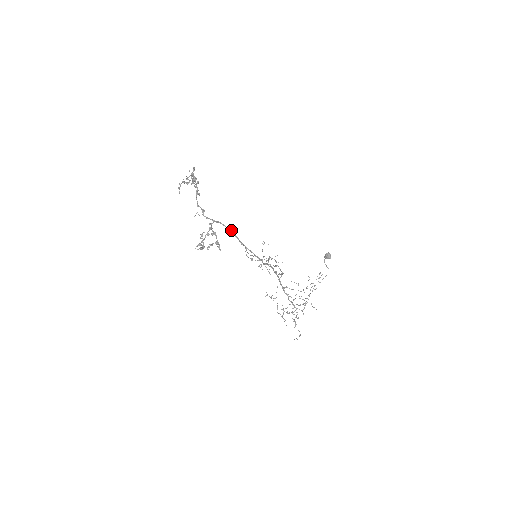
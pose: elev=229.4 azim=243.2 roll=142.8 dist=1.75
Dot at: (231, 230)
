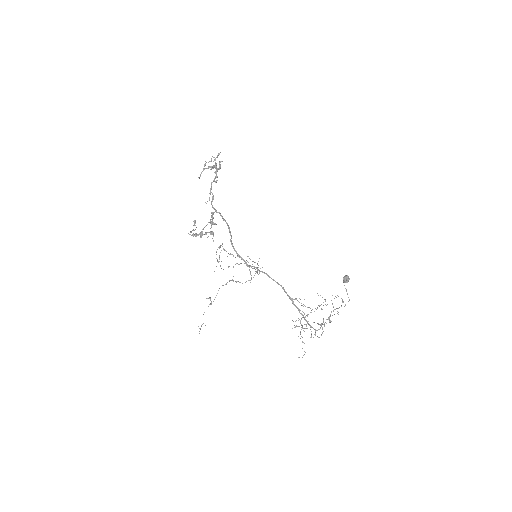
Dot at: (227, 223)
